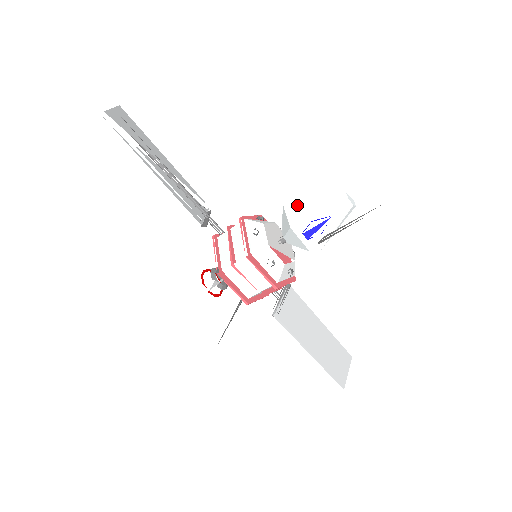
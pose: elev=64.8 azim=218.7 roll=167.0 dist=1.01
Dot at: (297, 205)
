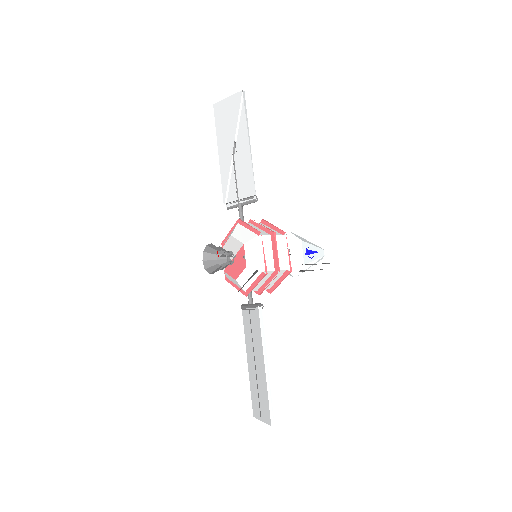
Dot at: occluded
